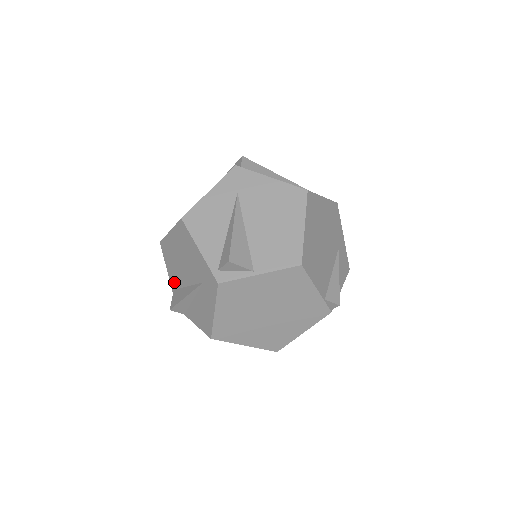
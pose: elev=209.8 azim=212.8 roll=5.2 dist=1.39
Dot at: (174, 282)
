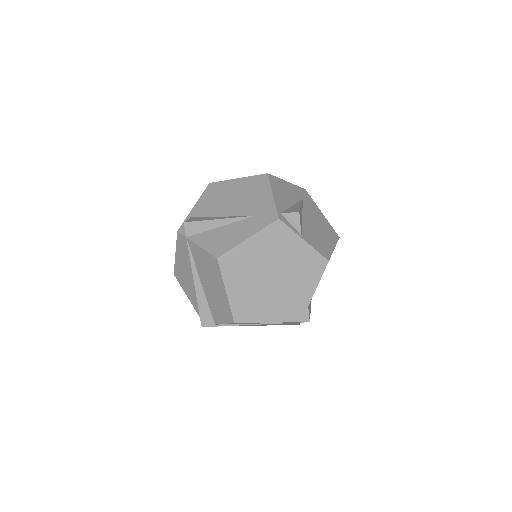
Dot at: (199, 212)
